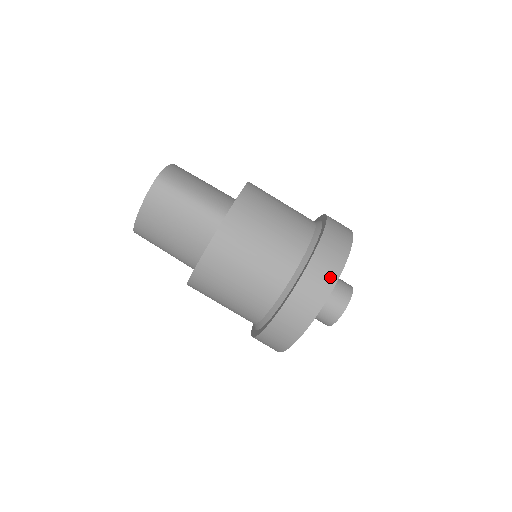
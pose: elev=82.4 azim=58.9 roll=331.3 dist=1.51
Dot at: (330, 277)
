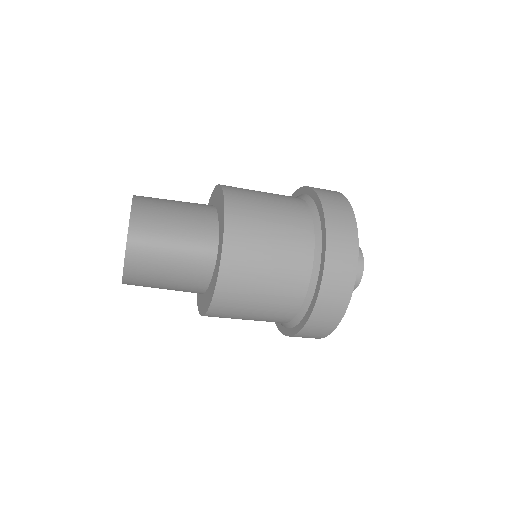
Dot at: (347, 282)
